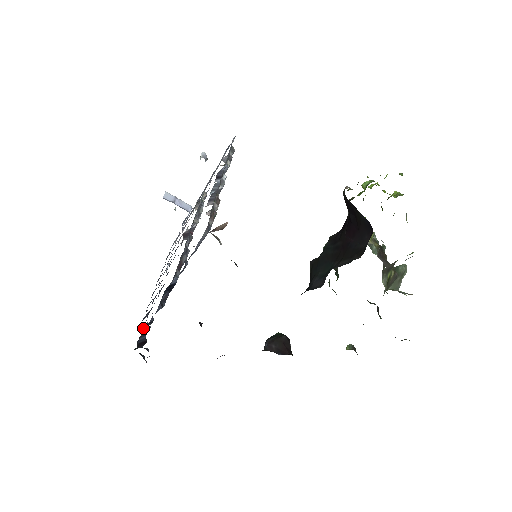
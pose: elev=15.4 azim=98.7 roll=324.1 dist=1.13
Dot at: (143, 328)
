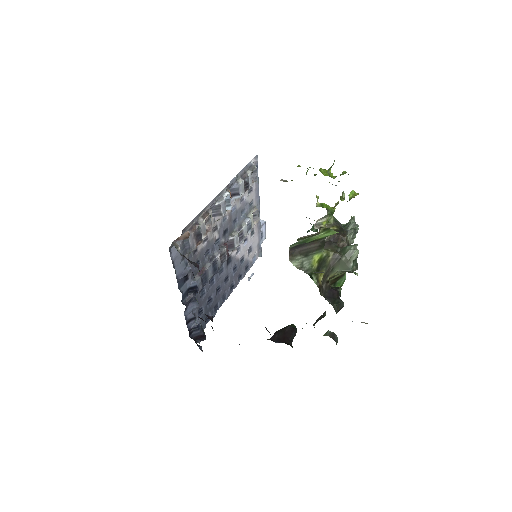
Dot at: (200, 325)
